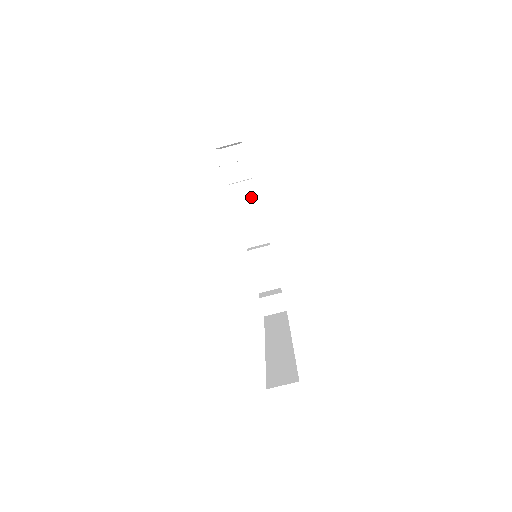
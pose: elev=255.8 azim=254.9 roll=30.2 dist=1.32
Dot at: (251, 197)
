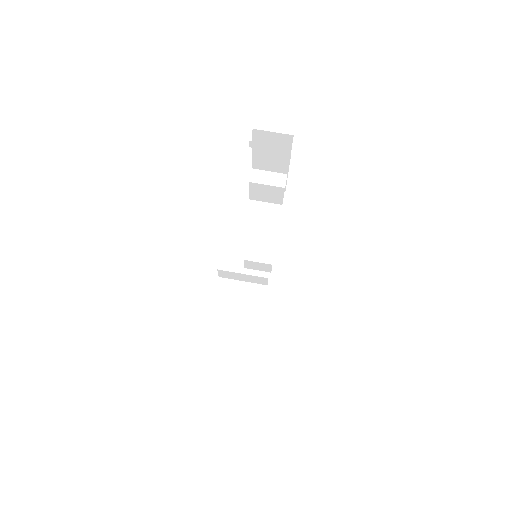
Dot at: (271, 236)
